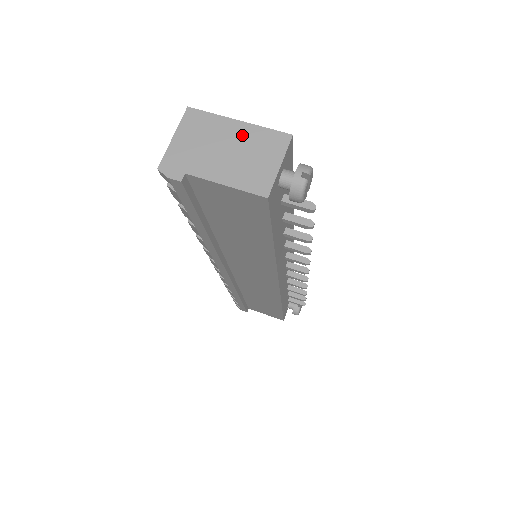
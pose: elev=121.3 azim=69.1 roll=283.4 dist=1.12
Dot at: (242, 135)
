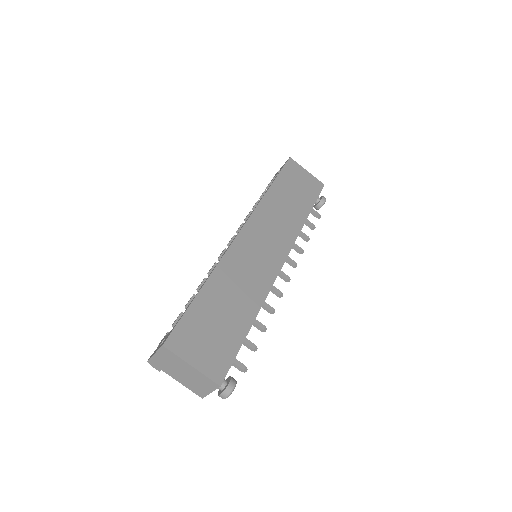
Dot at: (193, 373)
